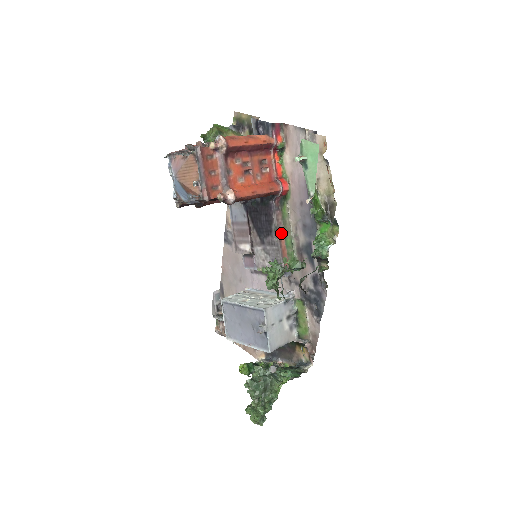
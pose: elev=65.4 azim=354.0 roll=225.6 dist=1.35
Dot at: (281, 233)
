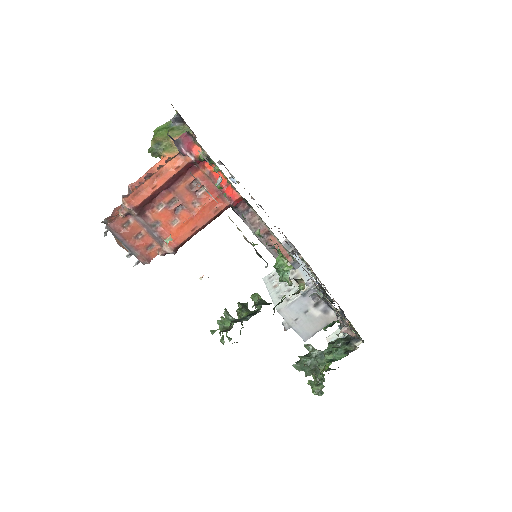
Dot at: (266, 233)
